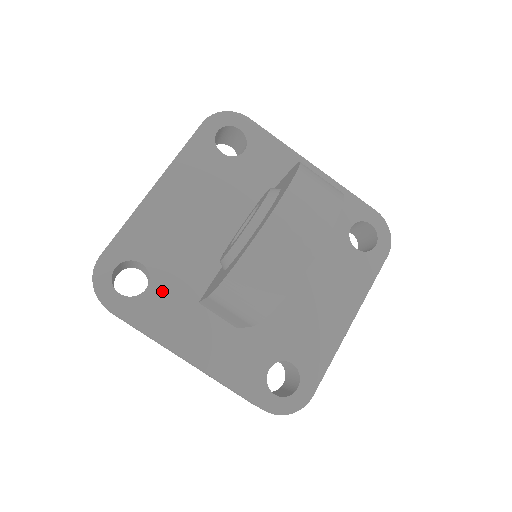
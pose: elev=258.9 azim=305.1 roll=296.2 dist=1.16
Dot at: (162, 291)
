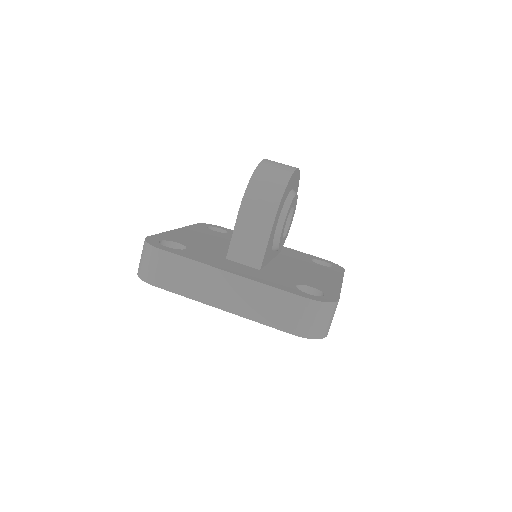
Dot at: (197, 252)
